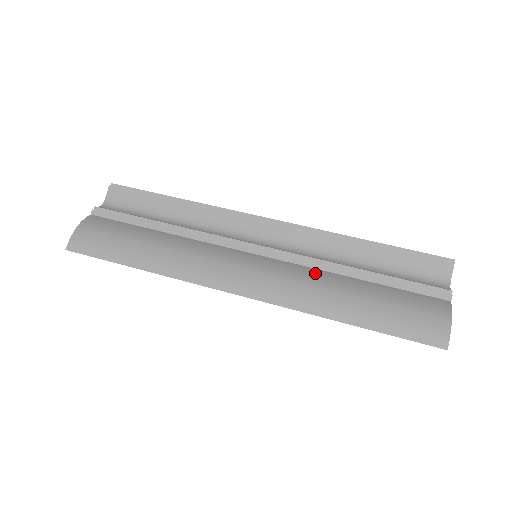
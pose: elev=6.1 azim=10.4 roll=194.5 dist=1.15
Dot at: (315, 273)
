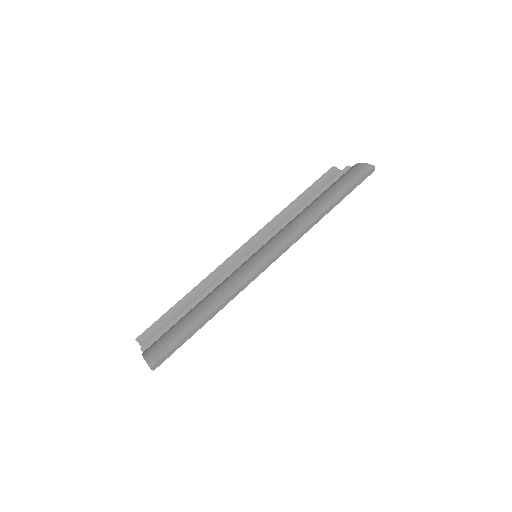
Dot at: (289, 222)
